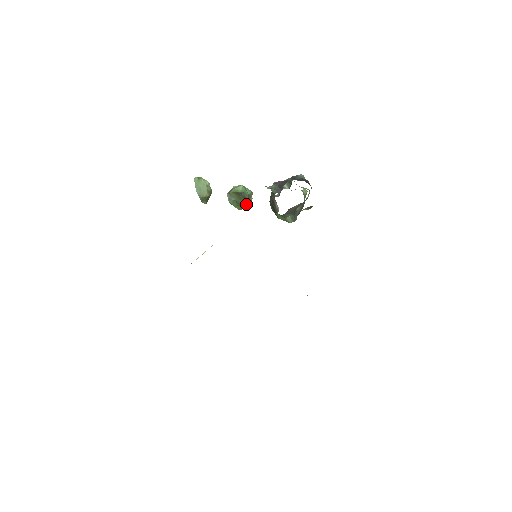
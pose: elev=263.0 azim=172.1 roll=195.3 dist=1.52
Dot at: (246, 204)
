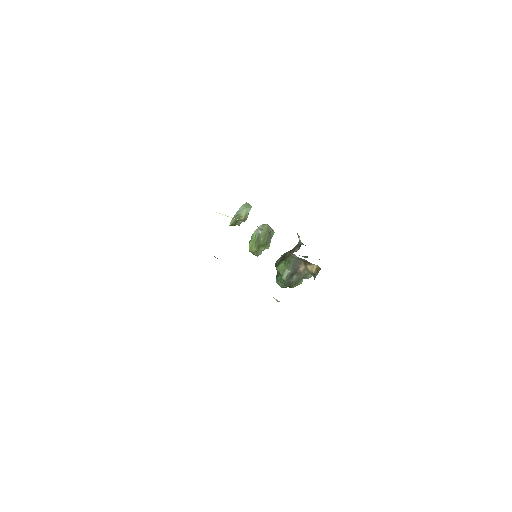
Dot at: (258, 249)
